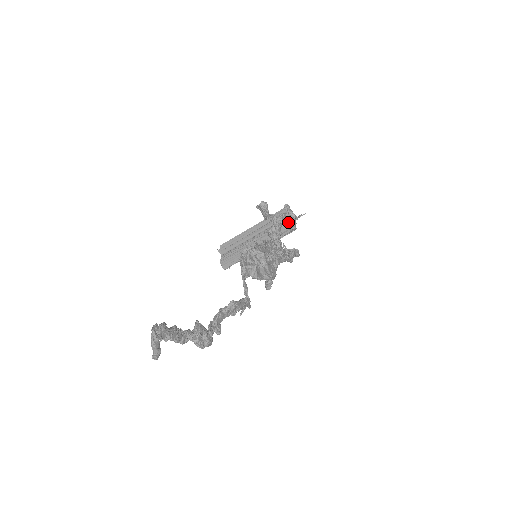
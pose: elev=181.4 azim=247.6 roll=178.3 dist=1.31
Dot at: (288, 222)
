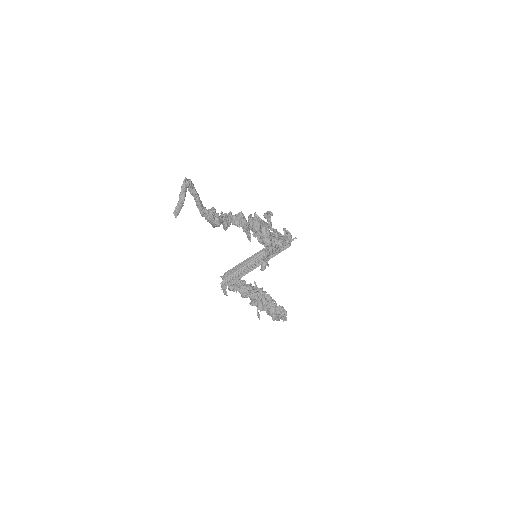
Dot at: (285, 238)
